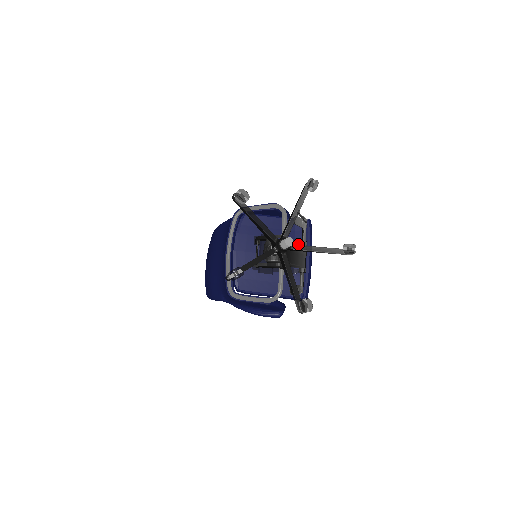
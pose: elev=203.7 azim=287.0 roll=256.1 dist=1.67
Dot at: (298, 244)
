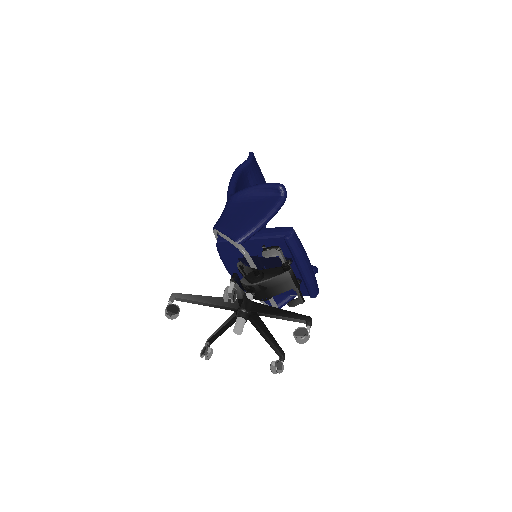
Dot at: (275, 278)
